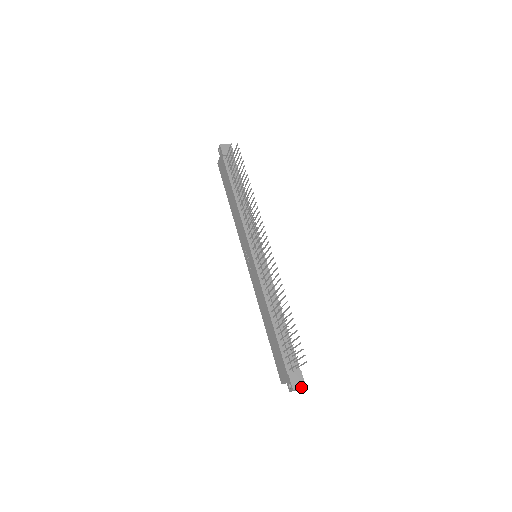
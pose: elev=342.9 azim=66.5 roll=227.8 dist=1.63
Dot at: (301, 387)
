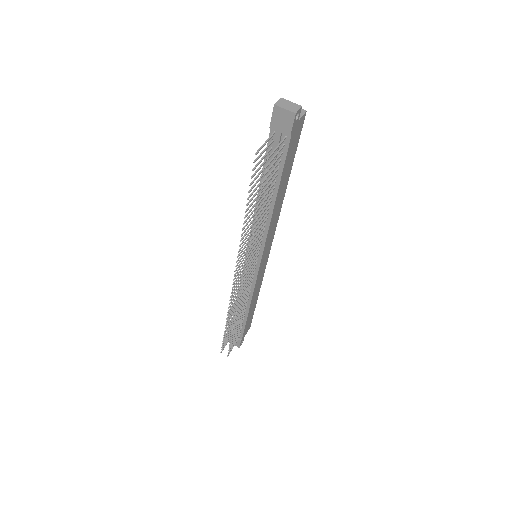
Dot at: (235, 345)
